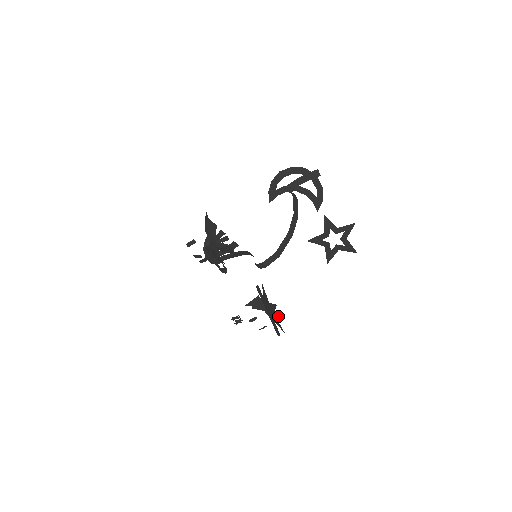
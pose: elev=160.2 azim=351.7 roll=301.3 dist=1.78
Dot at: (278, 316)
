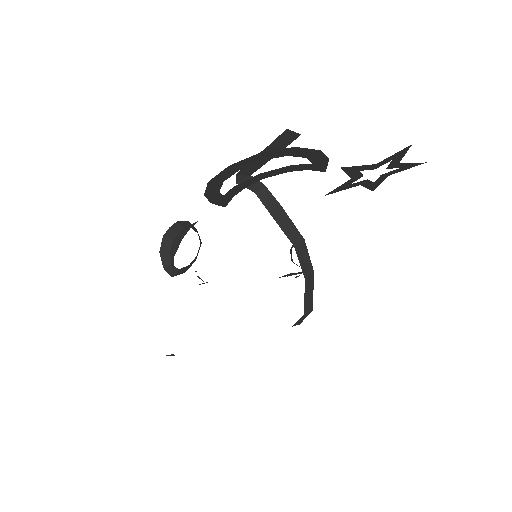
Dot at: occluded
